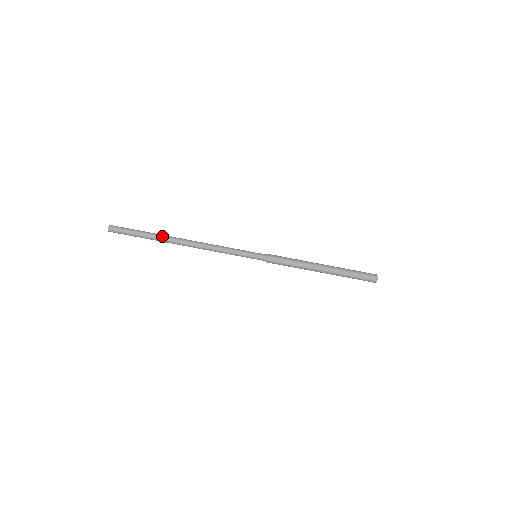
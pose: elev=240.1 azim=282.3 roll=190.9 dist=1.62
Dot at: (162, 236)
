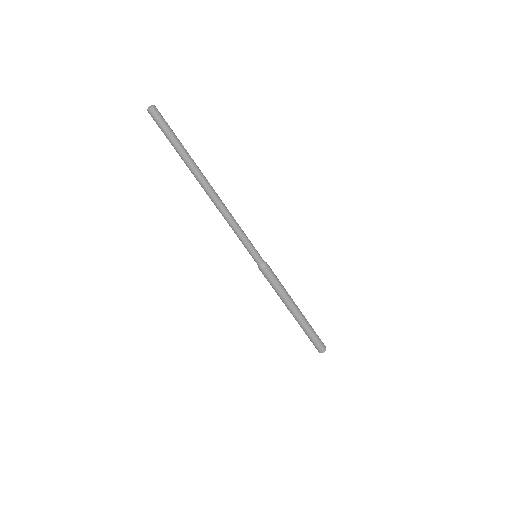
Dot at: occluded
